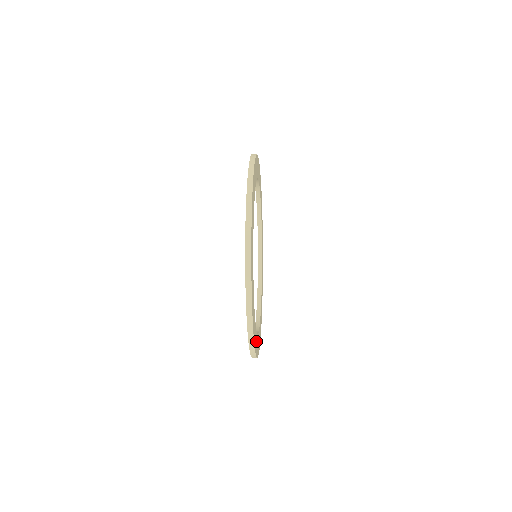
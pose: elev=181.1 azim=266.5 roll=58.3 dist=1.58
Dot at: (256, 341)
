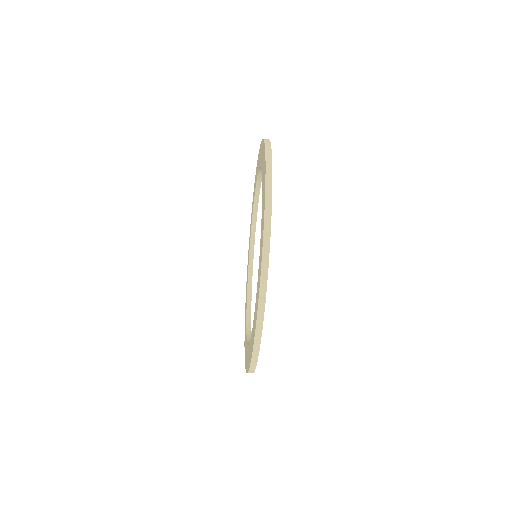
Dot at: occluded
